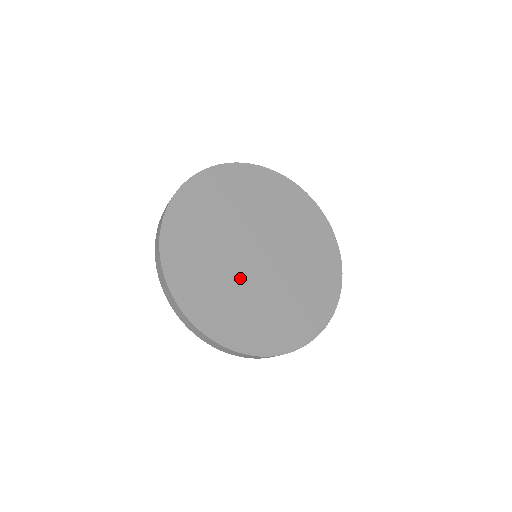
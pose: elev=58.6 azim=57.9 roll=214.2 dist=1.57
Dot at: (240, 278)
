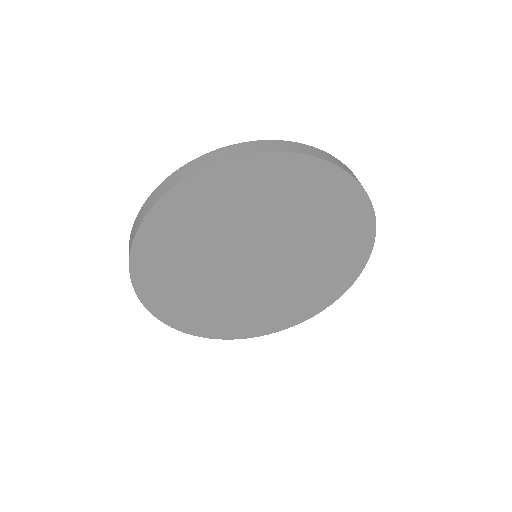
Dot at: (229, 288)
